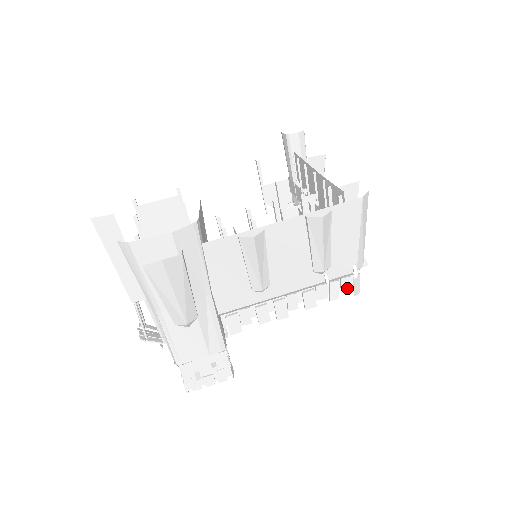
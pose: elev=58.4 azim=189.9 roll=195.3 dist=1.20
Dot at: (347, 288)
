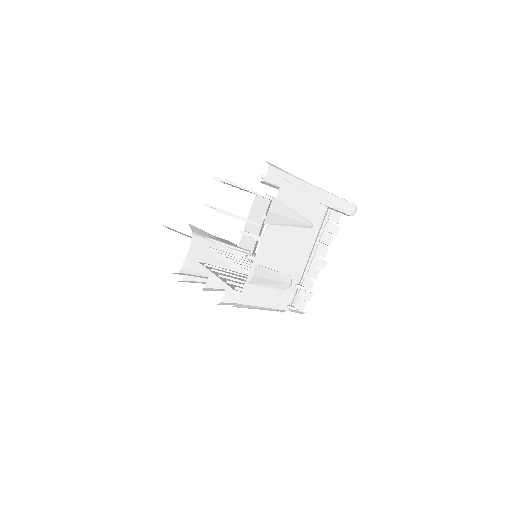
Dot at: occluded
